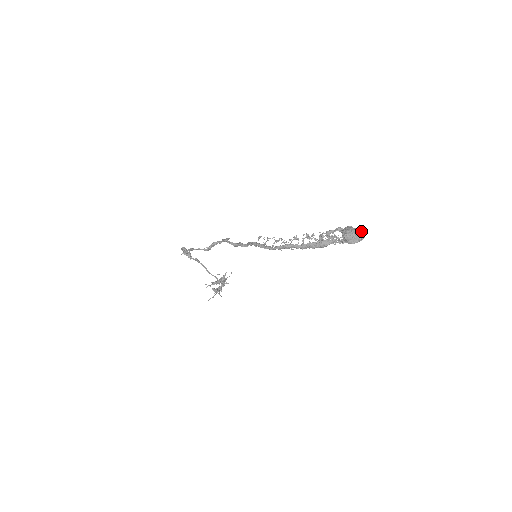
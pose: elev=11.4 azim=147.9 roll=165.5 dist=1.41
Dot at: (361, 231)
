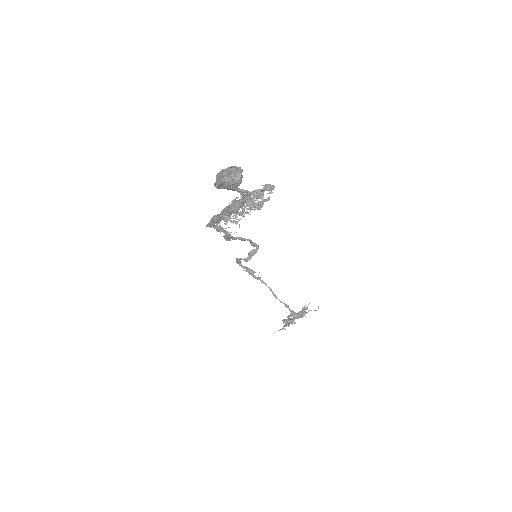
Dot at: (238, 168)
